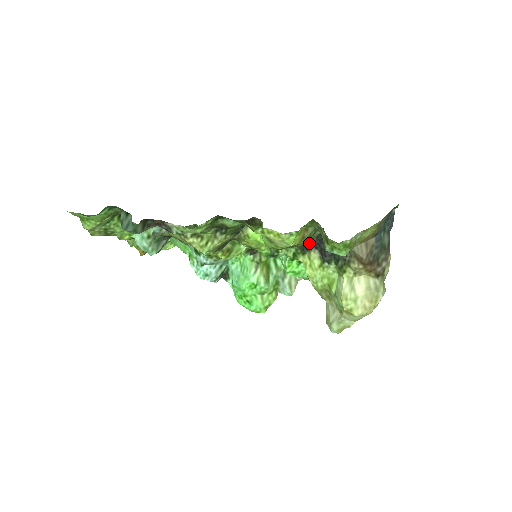
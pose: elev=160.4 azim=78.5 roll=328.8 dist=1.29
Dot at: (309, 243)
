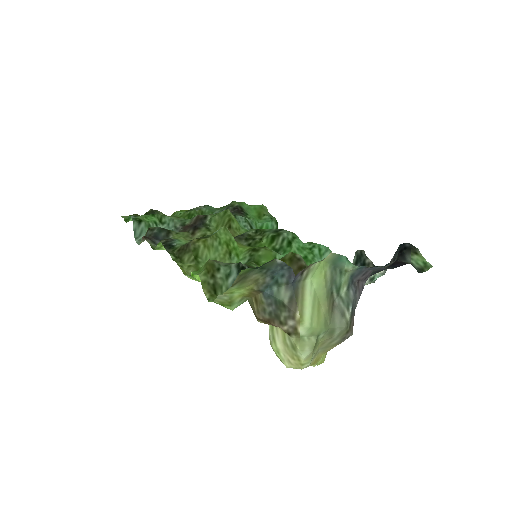
Dot at: occluded
